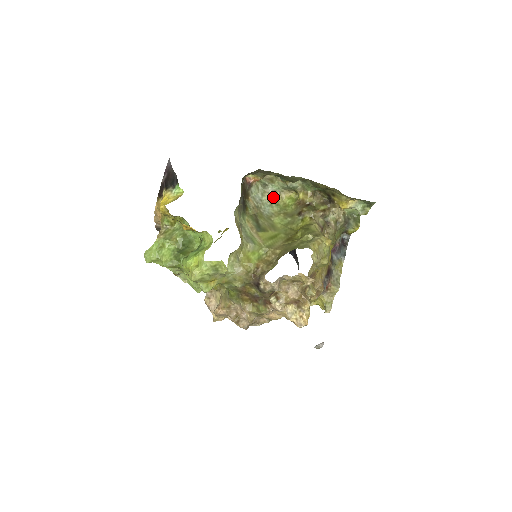
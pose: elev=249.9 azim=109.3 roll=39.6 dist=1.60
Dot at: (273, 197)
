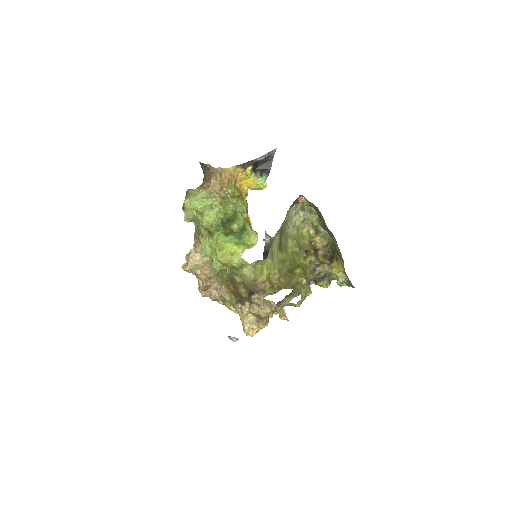
Dot at: (300, 222)
